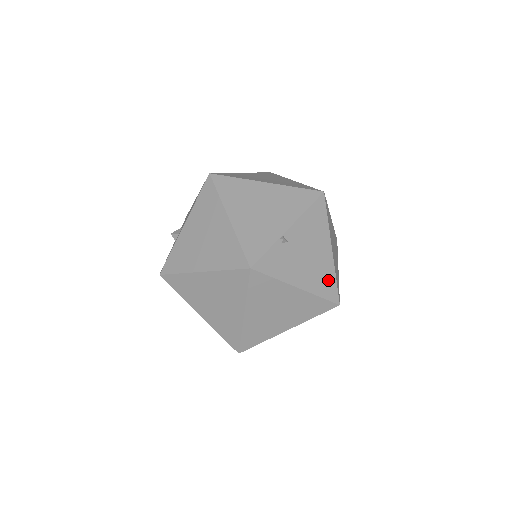
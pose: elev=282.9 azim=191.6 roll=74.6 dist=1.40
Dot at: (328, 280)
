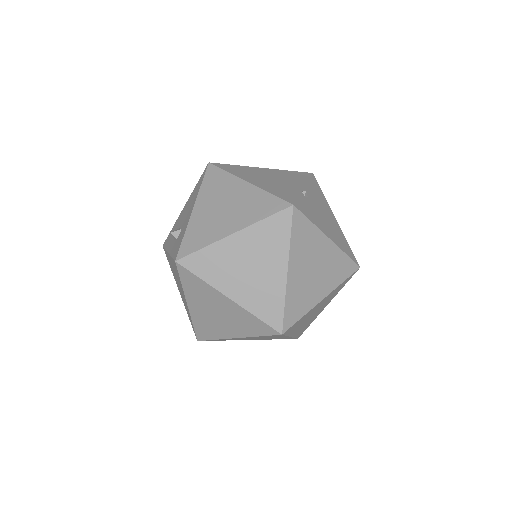
Dot at: (344, 242)
